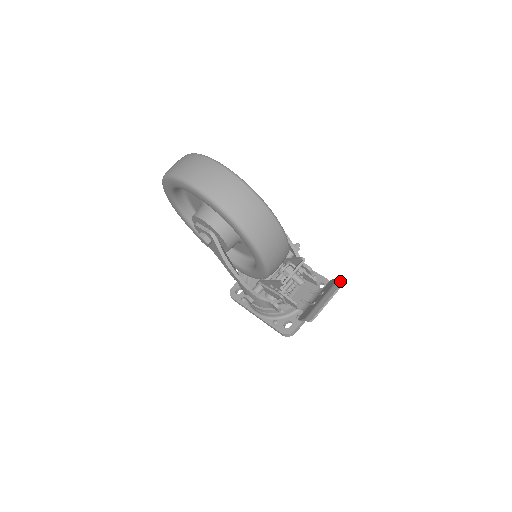
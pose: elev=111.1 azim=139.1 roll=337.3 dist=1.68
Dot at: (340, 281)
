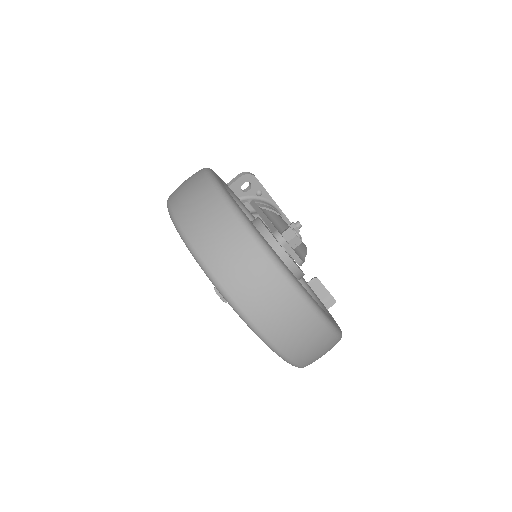
Dot at: (331, 302)
